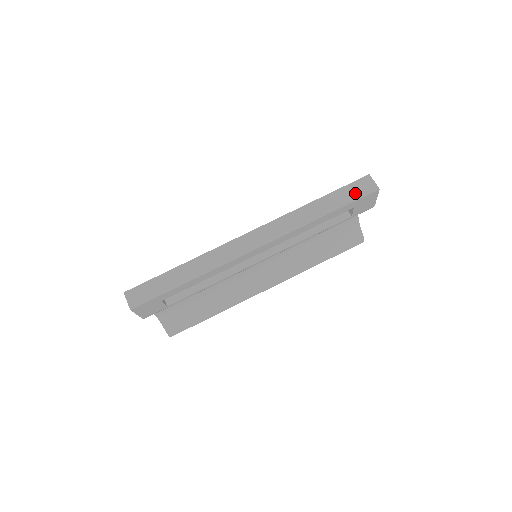
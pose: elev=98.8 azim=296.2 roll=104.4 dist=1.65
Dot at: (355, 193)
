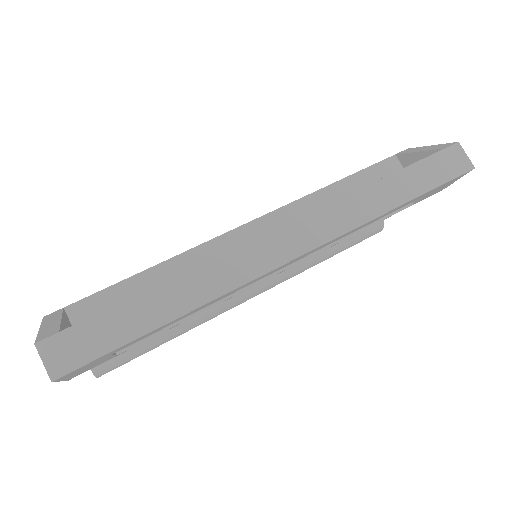
Dot at: (441, 171)
